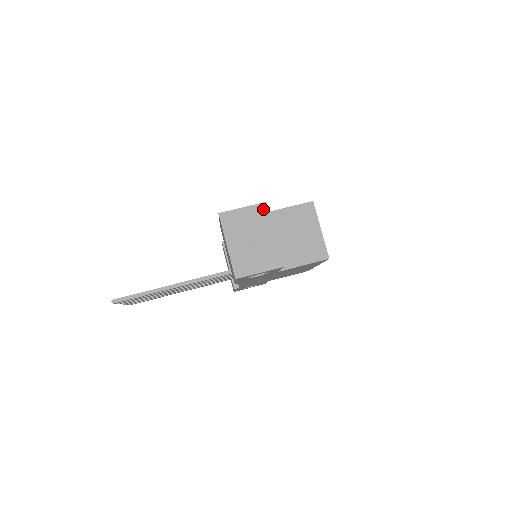
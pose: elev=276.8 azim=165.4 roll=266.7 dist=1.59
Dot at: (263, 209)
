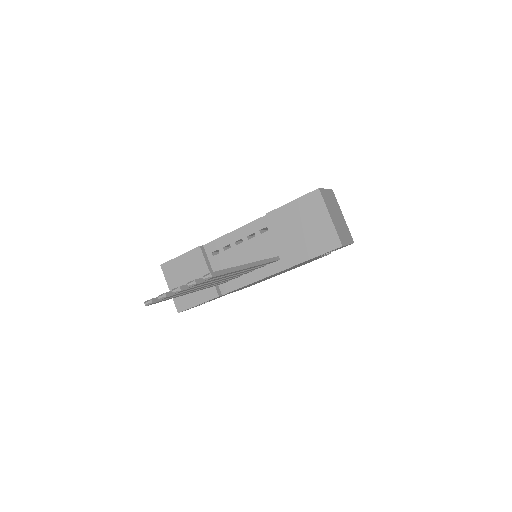
Dot at: (333, 194)
